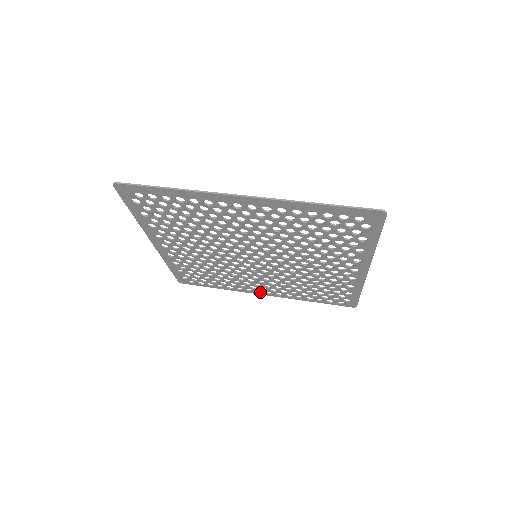
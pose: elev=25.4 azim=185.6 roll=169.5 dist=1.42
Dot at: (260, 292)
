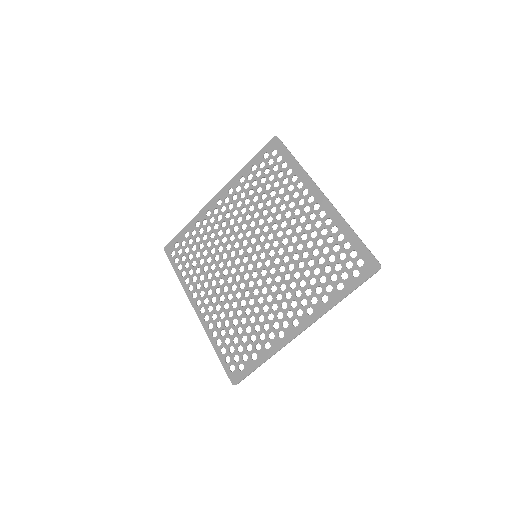
Dot at: (197, 305)
